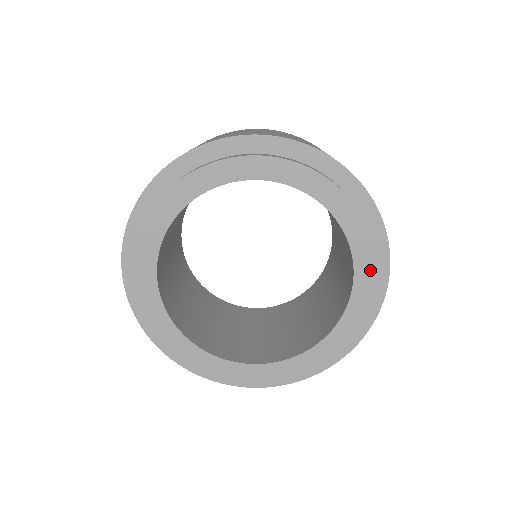
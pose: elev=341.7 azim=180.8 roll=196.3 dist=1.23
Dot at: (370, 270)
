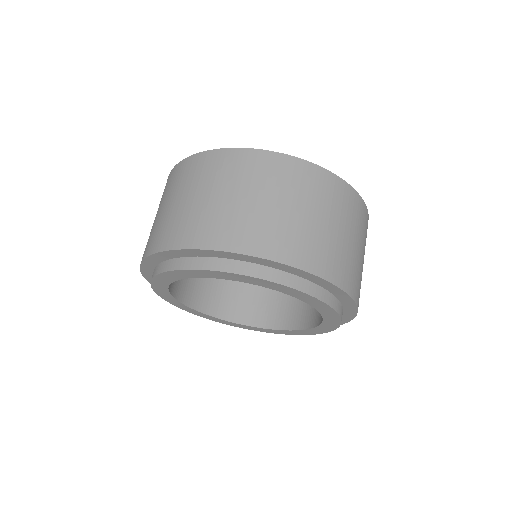
Dot at: (311, 333)
